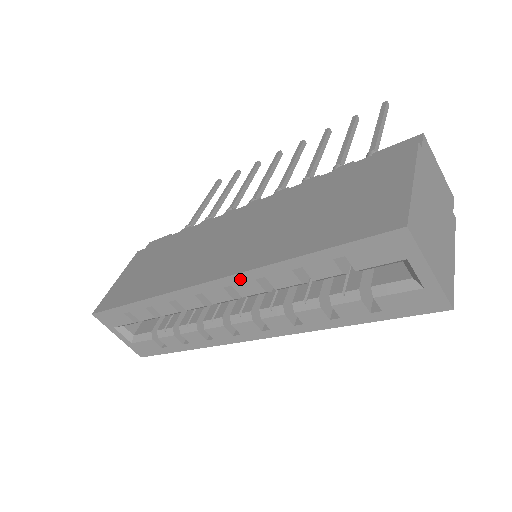
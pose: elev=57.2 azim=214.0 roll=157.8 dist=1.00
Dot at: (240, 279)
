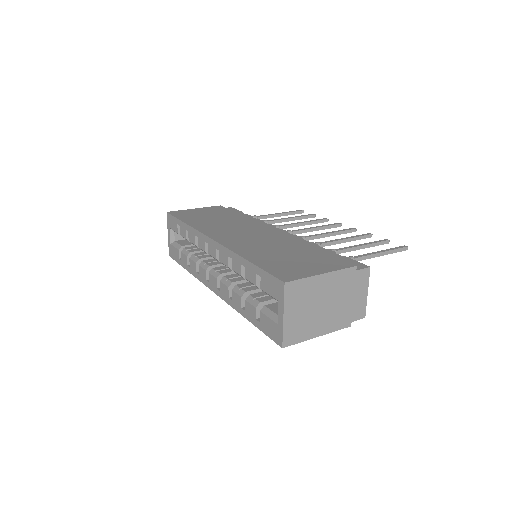
Dot at: (223, 250)
